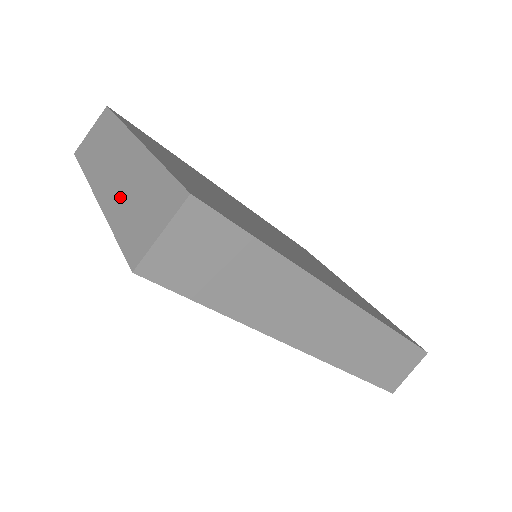
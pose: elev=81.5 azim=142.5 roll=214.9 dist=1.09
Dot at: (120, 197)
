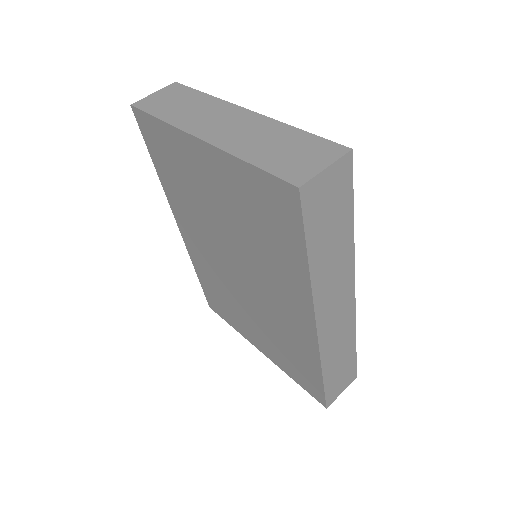
Dot at: (245, 142)
